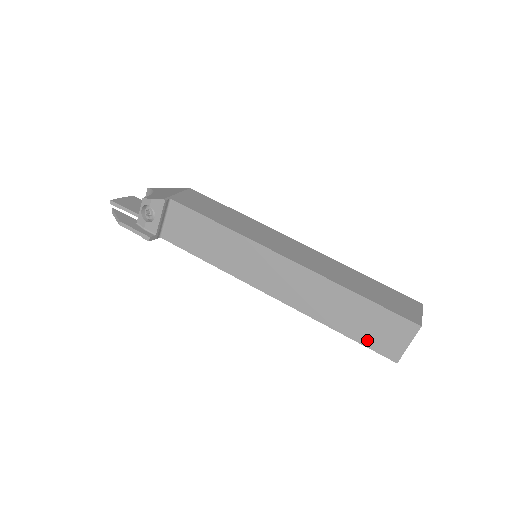
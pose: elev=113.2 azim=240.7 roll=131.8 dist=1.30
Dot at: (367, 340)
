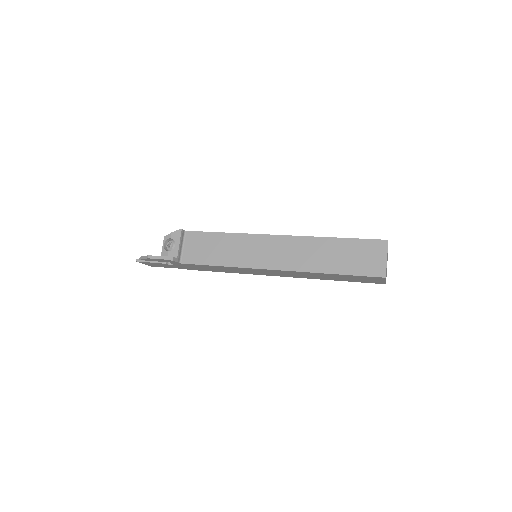
Dot at: (357, 270)
